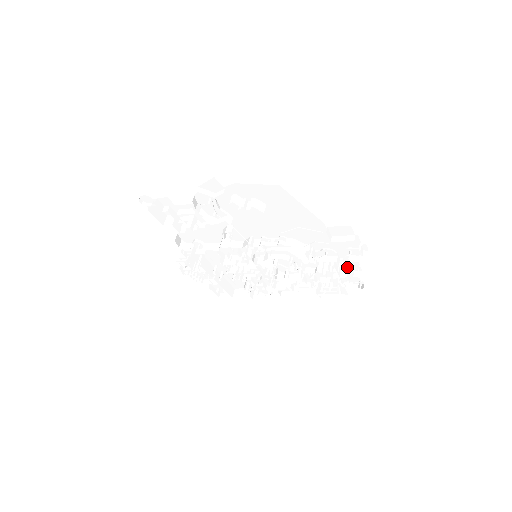
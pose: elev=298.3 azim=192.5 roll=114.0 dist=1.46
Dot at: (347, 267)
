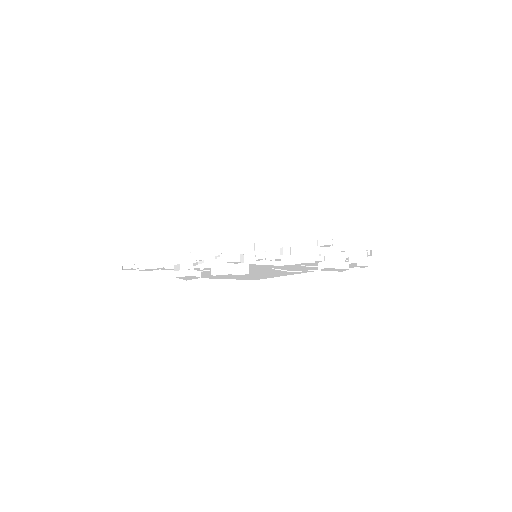
Dot at: occluded
